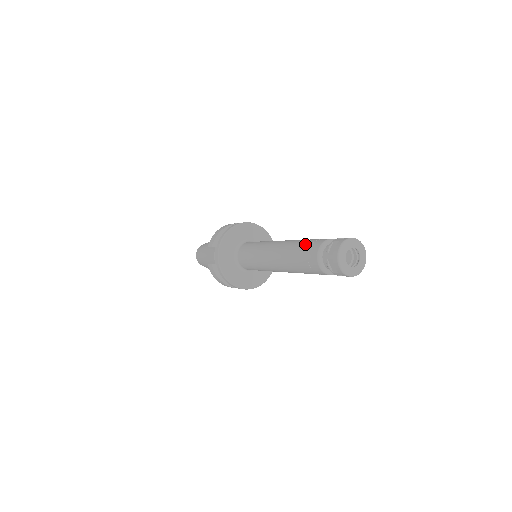
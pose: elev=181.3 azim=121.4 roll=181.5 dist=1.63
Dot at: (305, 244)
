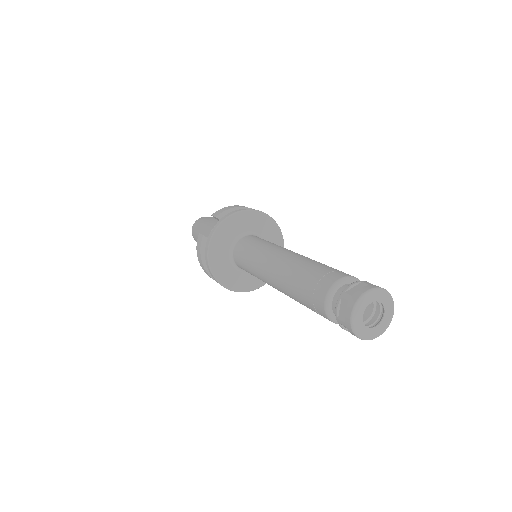
Dot at: (323, 267)
